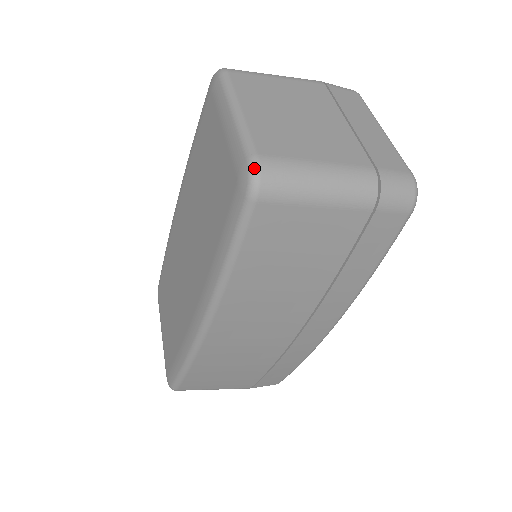
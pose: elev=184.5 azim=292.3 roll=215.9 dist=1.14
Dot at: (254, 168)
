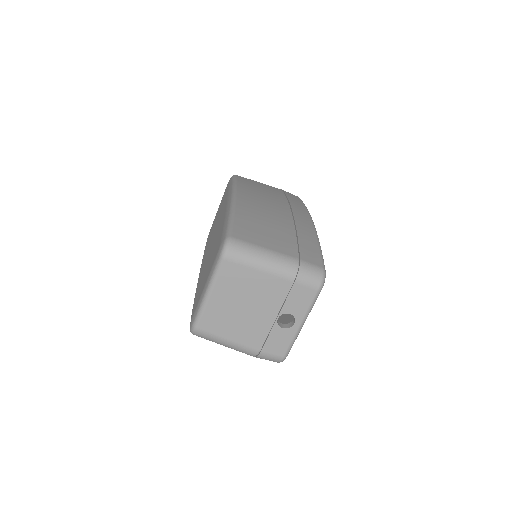
Dot at: occluded
